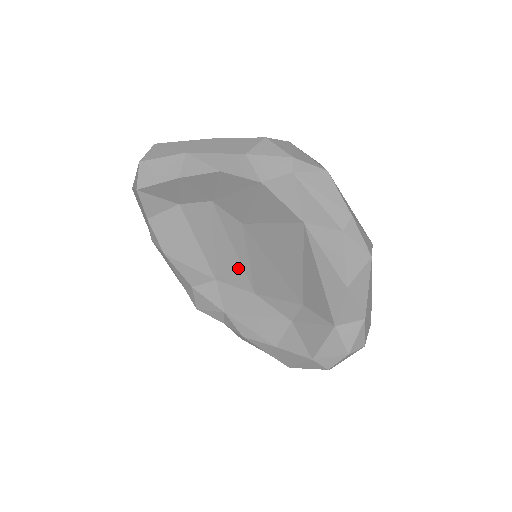
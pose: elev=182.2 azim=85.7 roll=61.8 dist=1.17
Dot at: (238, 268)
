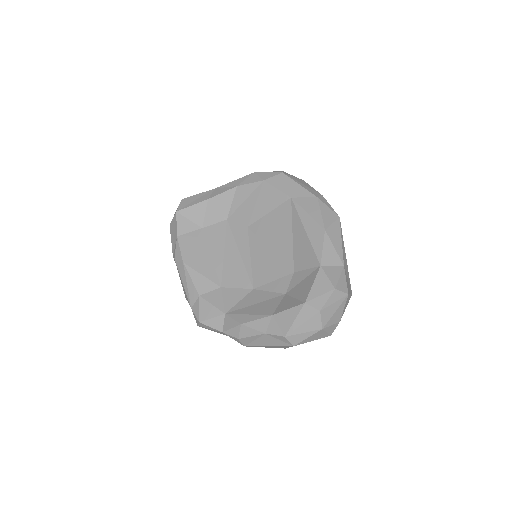
Dot at: (241, 269)
